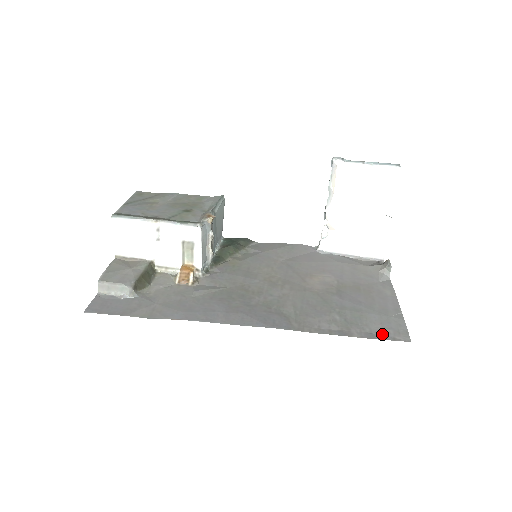
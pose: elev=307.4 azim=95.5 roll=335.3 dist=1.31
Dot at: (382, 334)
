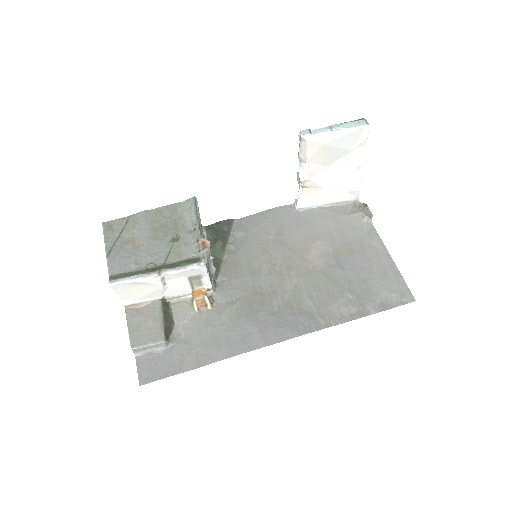
Dot at: (391, 301)
